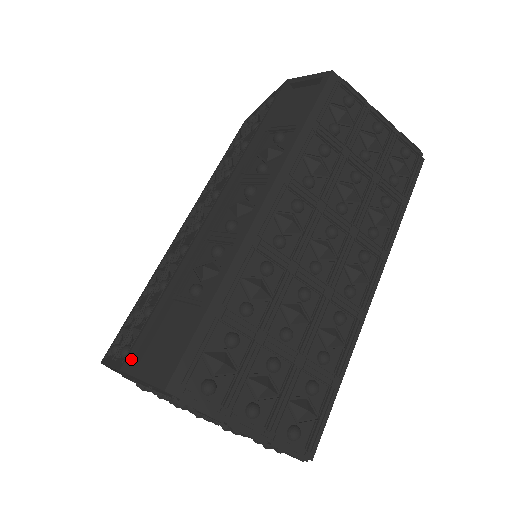
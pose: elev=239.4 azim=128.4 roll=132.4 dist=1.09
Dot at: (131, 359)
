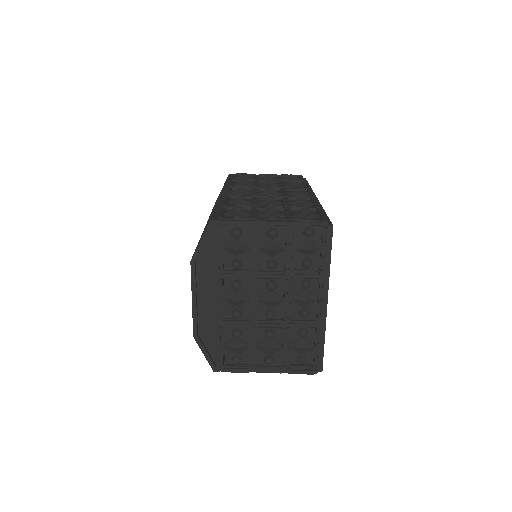
Dot at: (193, 254)
